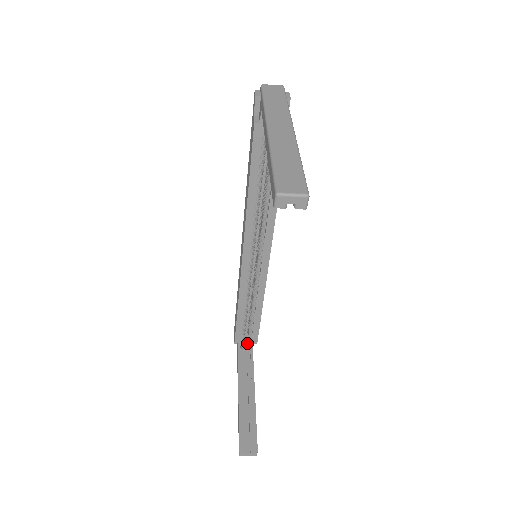
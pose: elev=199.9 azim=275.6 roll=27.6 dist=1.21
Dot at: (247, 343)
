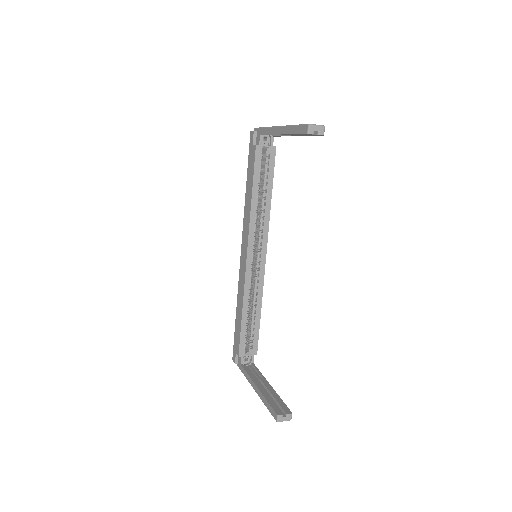
Dot at: (249, 355)
